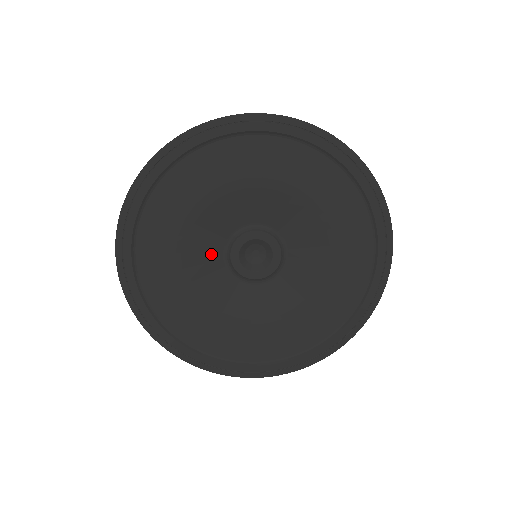
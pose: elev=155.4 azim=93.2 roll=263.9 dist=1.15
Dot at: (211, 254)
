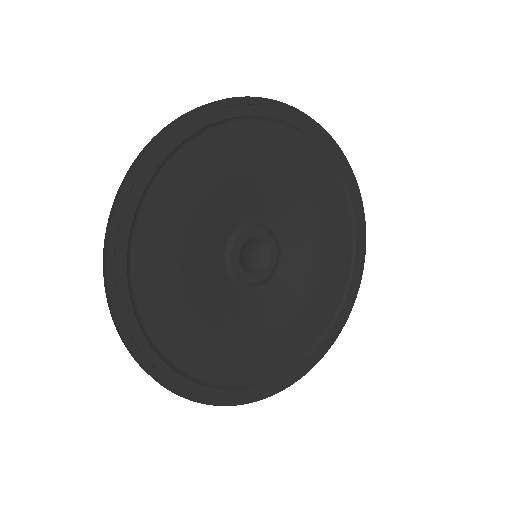
Dot at: (215, 281)
